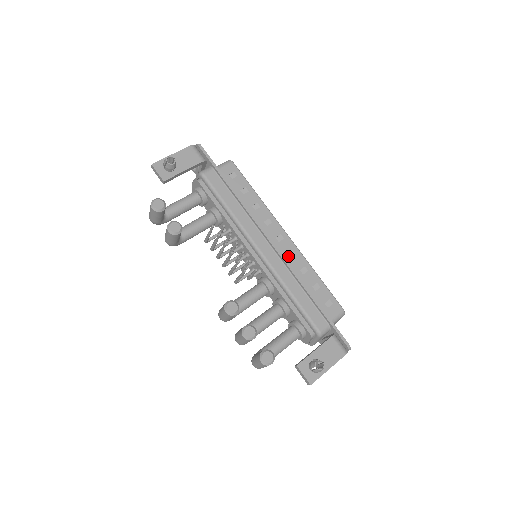
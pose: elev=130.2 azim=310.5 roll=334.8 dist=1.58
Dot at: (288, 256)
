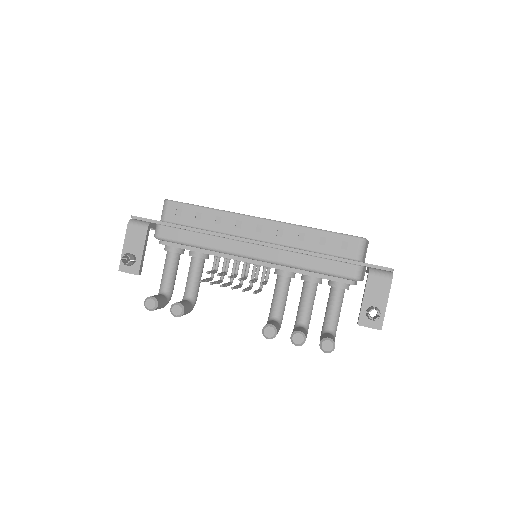
Dot at: (278, 237)
